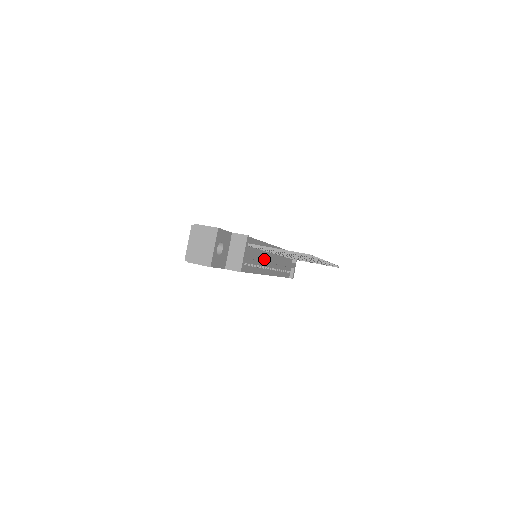
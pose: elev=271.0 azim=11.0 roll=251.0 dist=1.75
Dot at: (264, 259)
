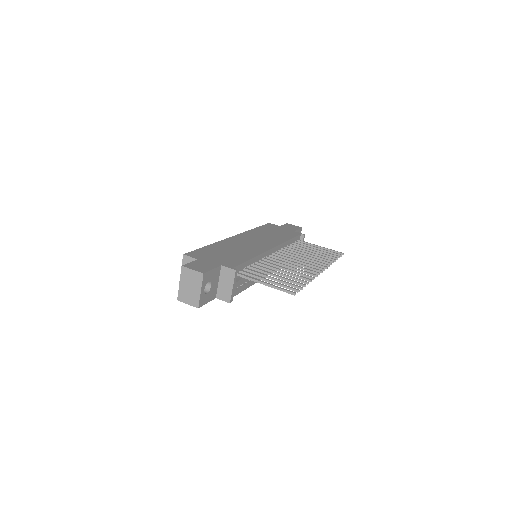
Dot at: occluded
